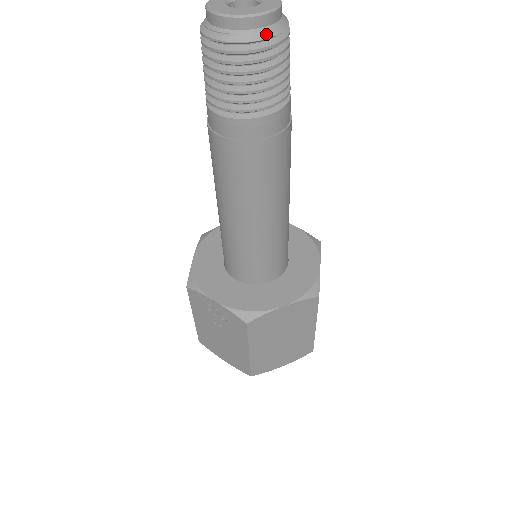
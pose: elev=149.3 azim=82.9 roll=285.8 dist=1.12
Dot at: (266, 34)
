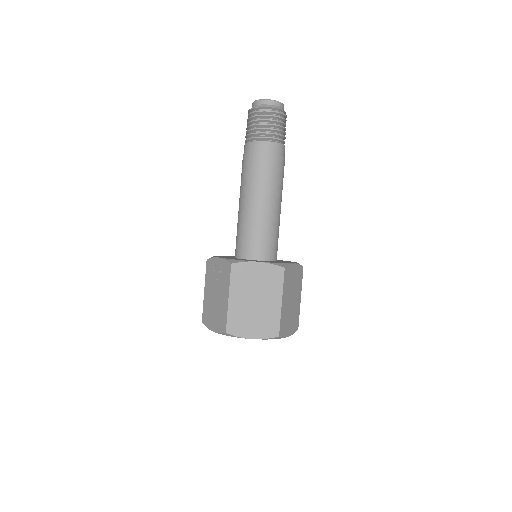
Dot at: (271, 106)
